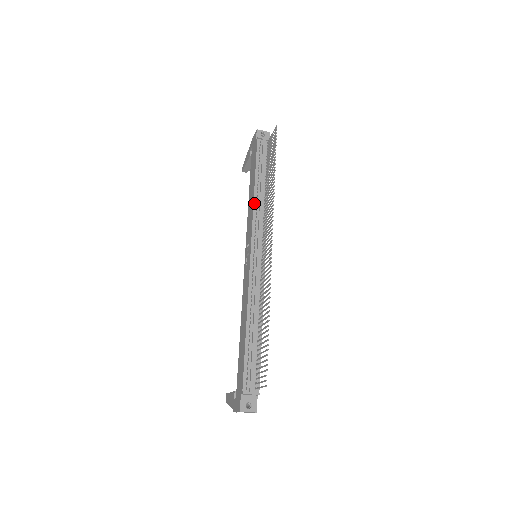
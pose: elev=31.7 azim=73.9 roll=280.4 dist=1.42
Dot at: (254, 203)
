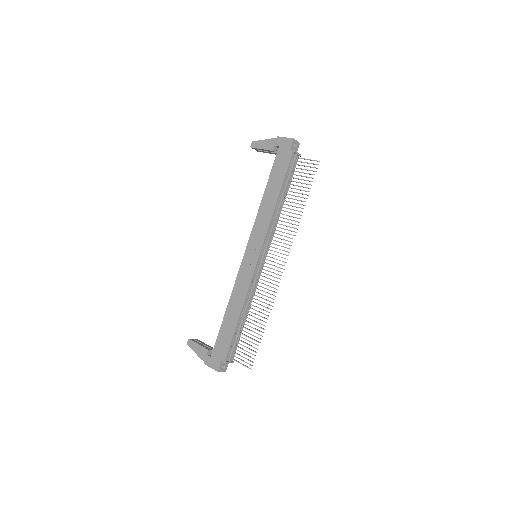
Dot at: (273, 215)
